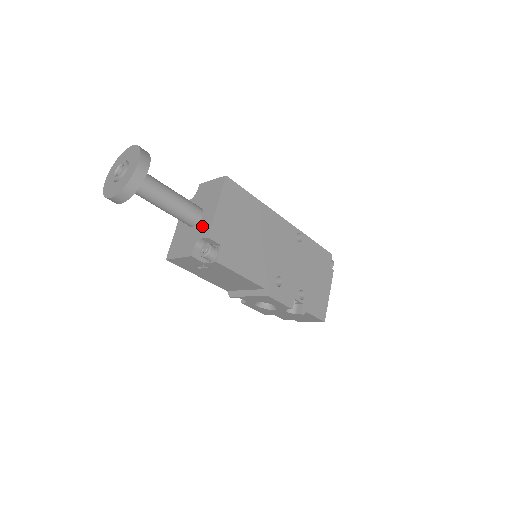
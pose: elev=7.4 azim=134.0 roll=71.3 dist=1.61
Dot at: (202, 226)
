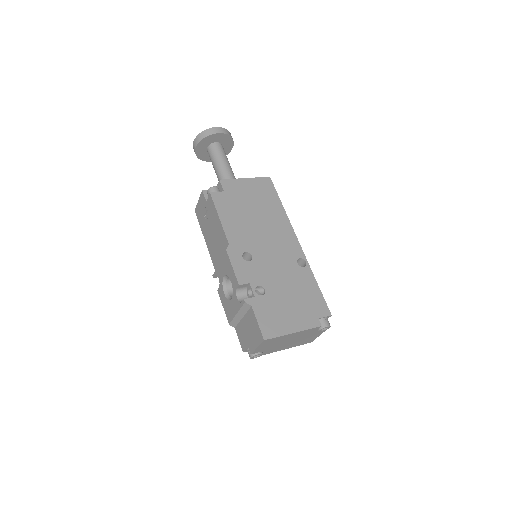
Dot at: occluded
